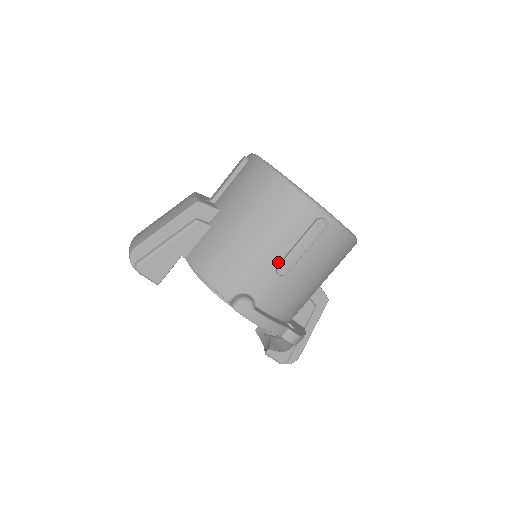
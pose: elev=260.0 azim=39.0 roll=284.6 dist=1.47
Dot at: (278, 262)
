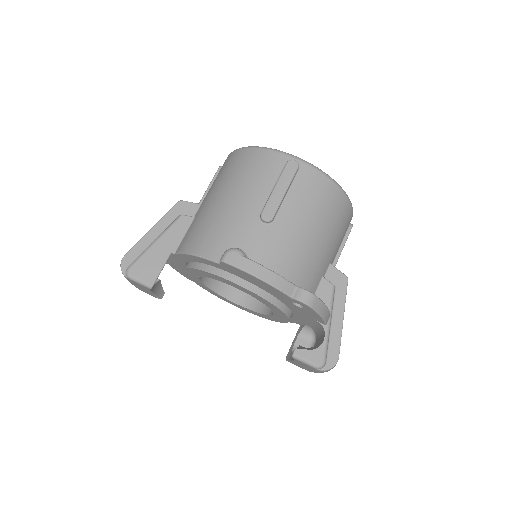
Dot at: (261, 211)
